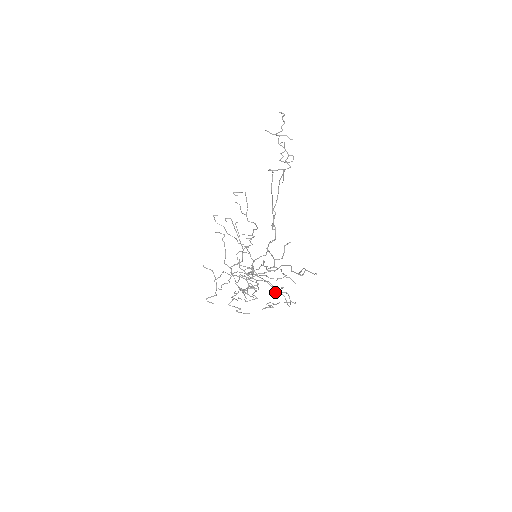
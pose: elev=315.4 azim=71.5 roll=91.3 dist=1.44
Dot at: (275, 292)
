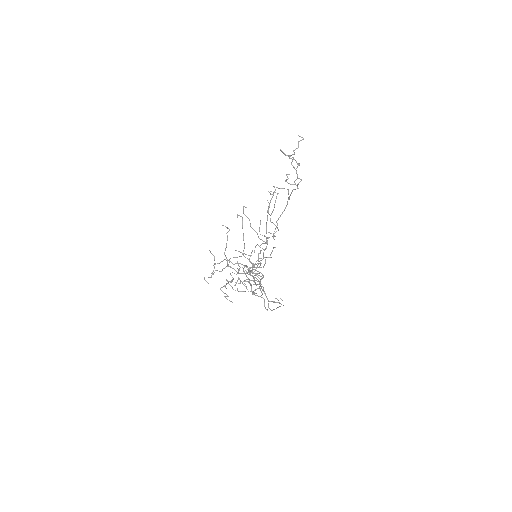
Dot at: (253, 294)
